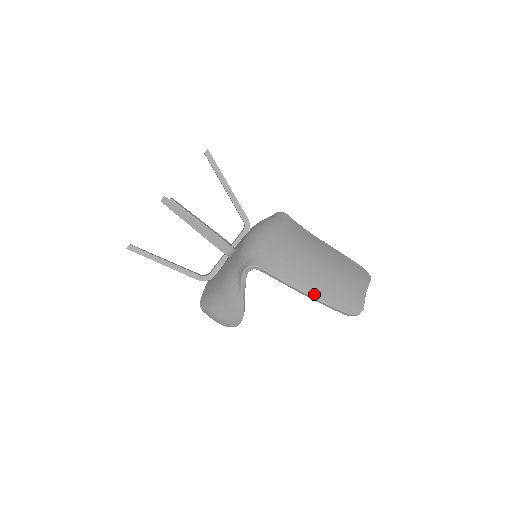
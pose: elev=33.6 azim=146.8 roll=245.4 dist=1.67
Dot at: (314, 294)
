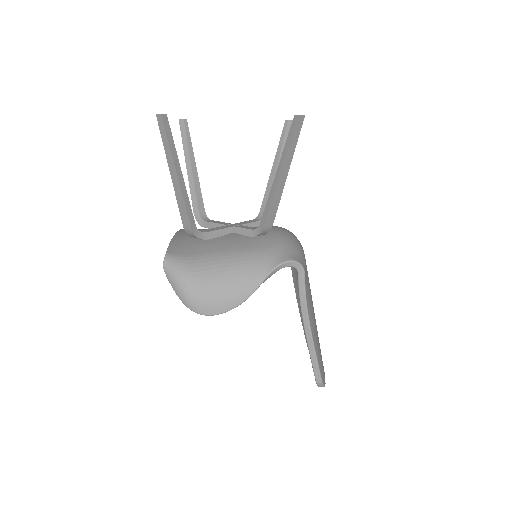
Dot at: (314, 338)
